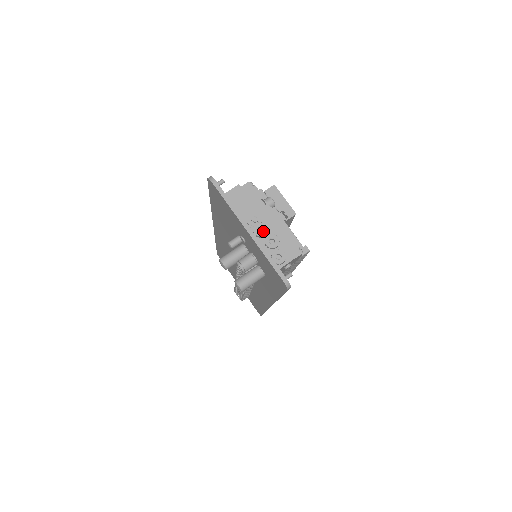
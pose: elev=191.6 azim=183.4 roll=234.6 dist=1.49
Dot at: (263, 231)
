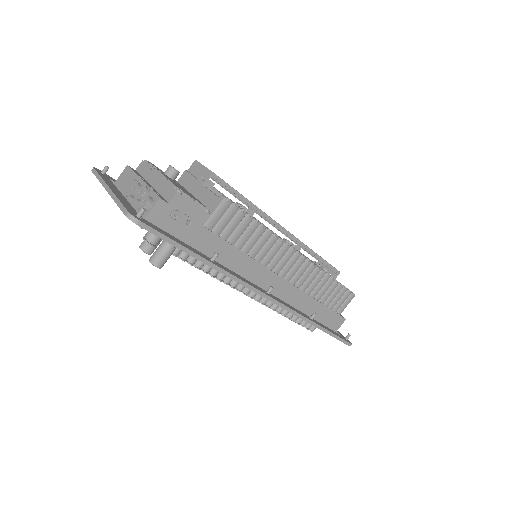
Dot at: (135, 188)
